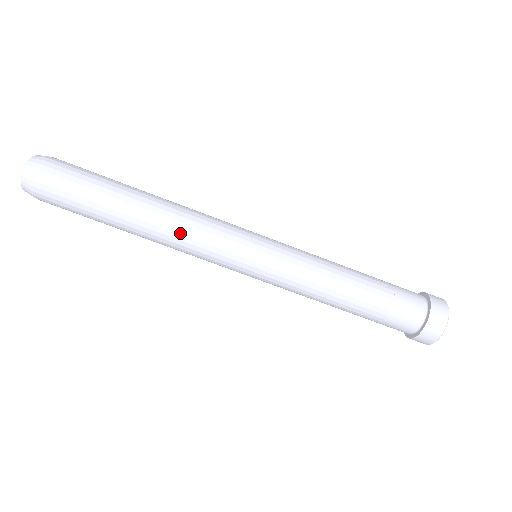
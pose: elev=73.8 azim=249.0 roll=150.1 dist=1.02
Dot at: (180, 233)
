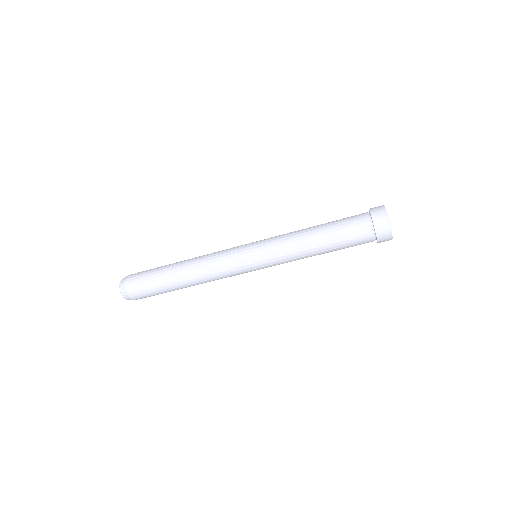
Dot at: occluded
